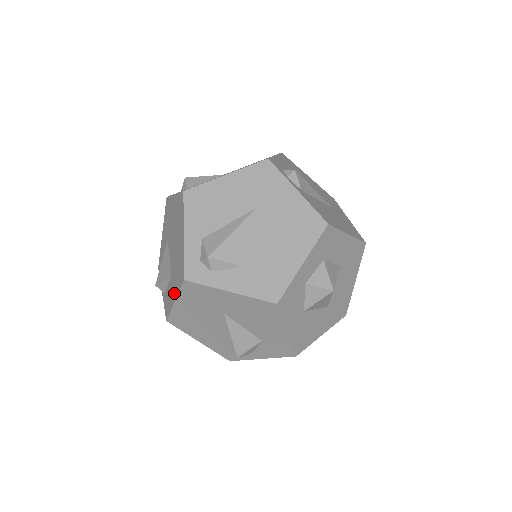
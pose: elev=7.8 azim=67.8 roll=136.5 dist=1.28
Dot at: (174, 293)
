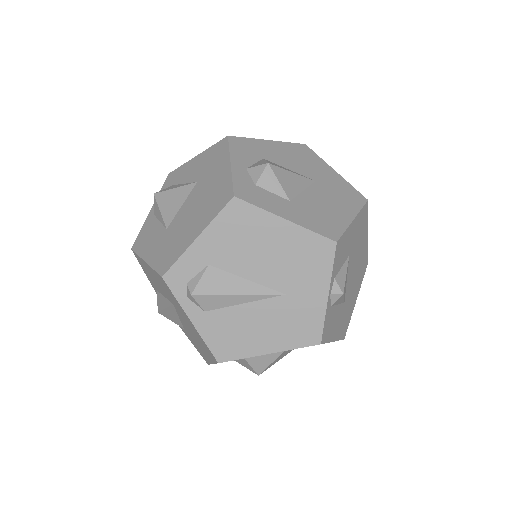
Dot at: occluded
